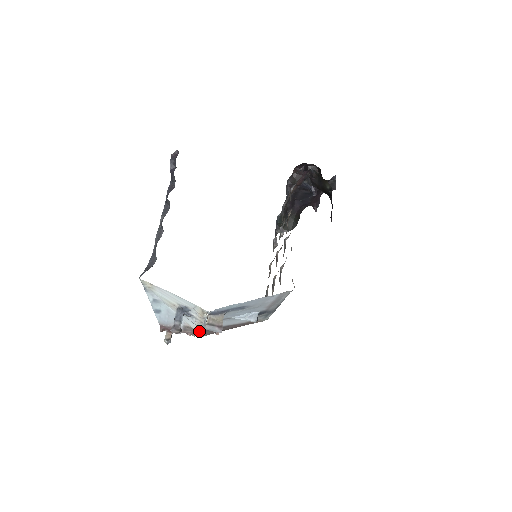
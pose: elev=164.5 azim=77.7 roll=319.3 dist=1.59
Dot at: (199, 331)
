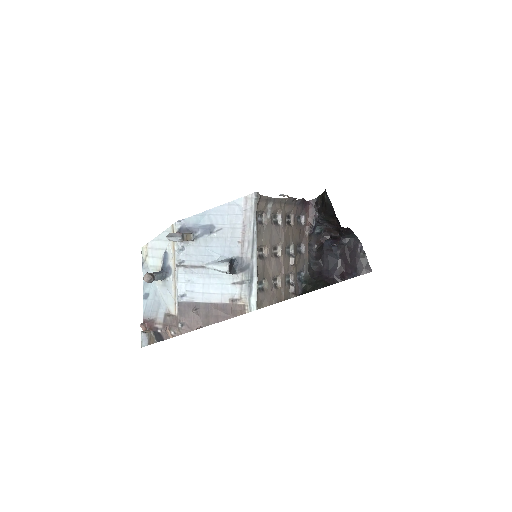
Dot at: (176, 311)
